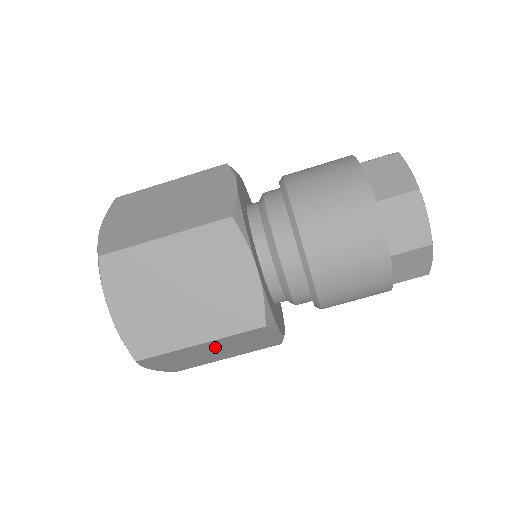
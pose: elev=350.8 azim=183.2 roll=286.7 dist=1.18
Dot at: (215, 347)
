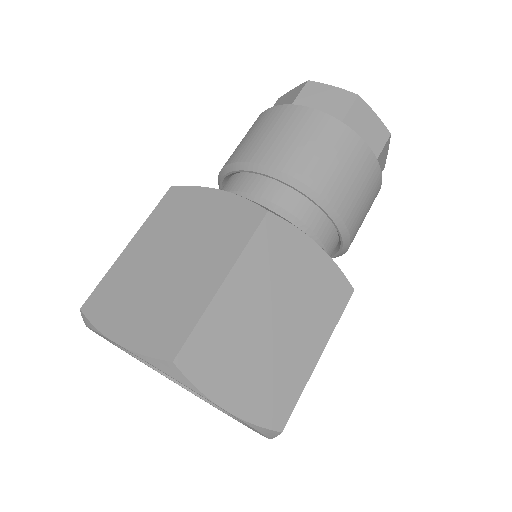
Dot at: occluded
